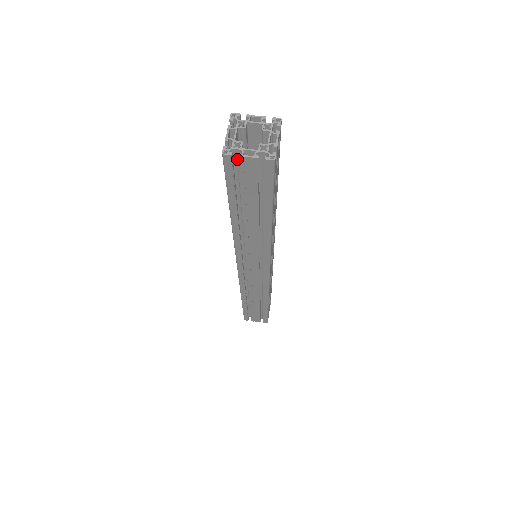
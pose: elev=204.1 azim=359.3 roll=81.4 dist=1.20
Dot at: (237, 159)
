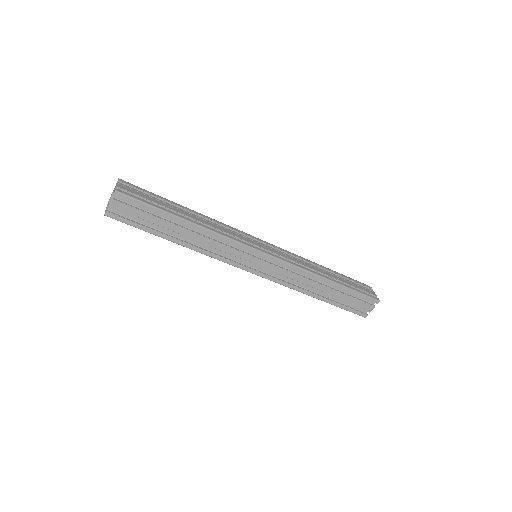
Dot at: (117, 211)
